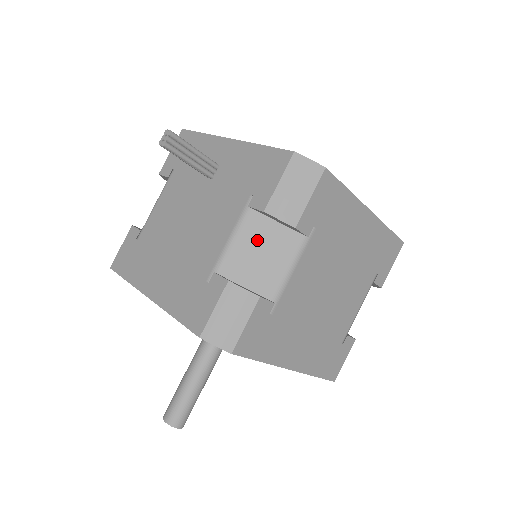
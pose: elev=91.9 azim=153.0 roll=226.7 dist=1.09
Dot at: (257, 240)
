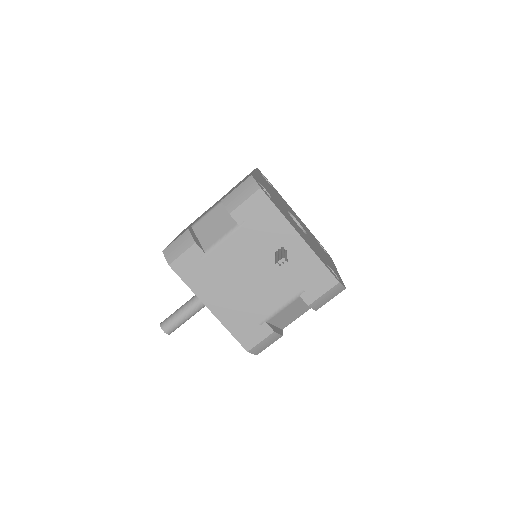
Dot at: (293, 308)
